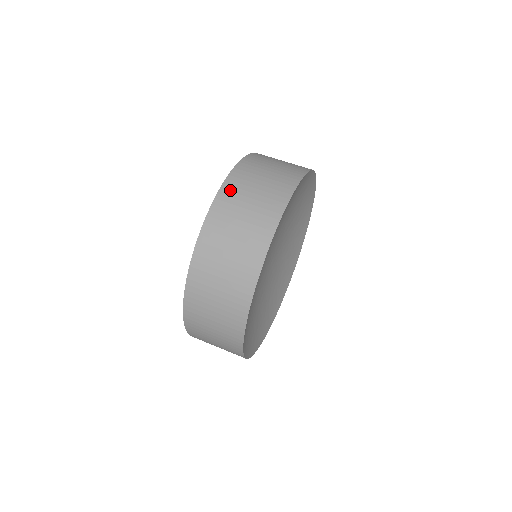
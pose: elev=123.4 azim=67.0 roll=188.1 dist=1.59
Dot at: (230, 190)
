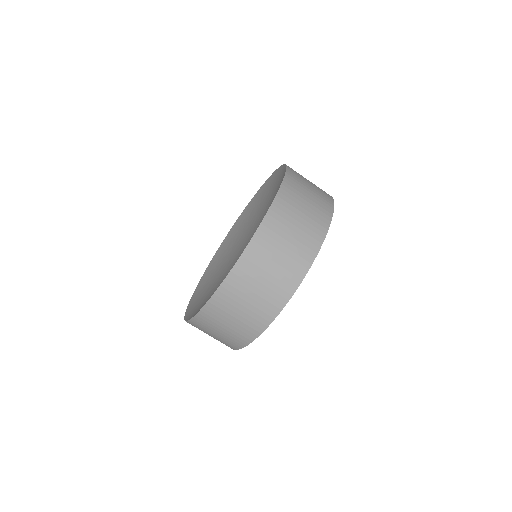
Dot at: (257, 249)
